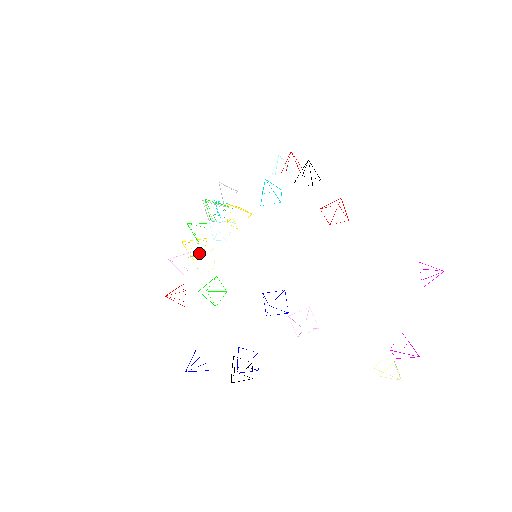
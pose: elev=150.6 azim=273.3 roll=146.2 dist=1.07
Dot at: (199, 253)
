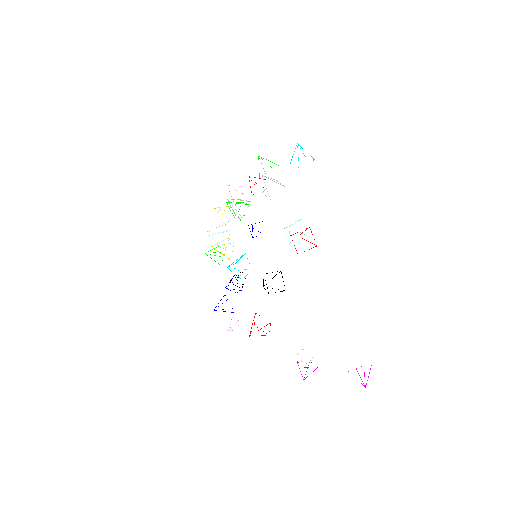
Dot at: occluded
